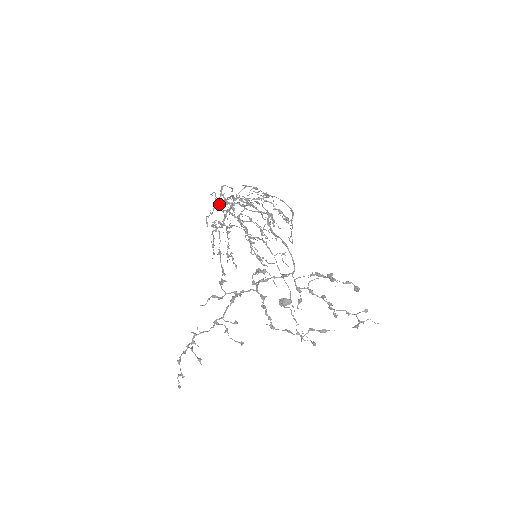
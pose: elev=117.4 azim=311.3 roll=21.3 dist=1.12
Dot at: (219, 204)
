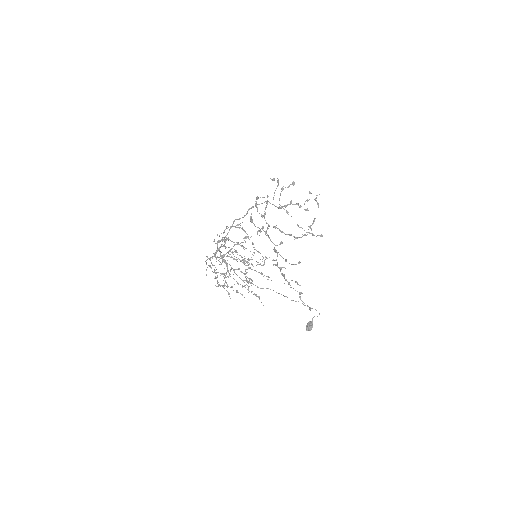
Dot at: (214, 272)
